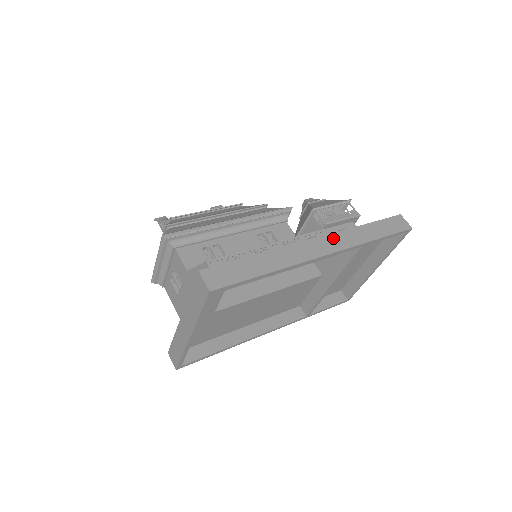
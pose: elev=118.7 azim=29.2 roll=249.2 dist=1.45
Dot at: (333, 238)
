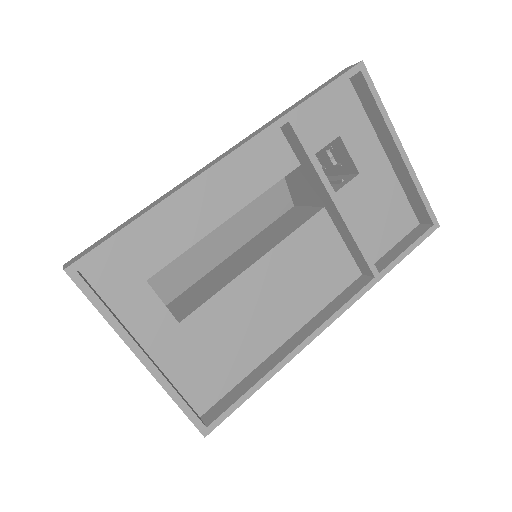
Dot at: (243, 141)
